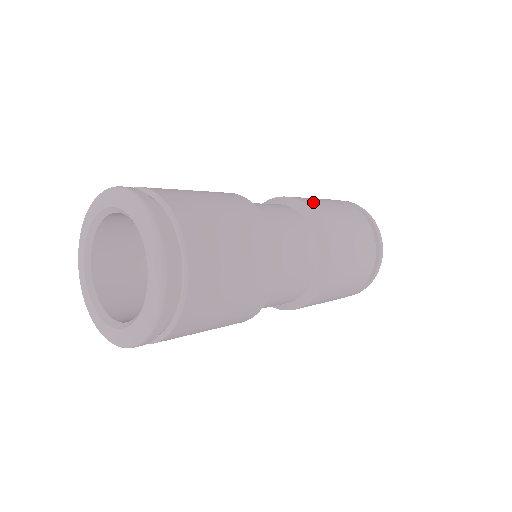
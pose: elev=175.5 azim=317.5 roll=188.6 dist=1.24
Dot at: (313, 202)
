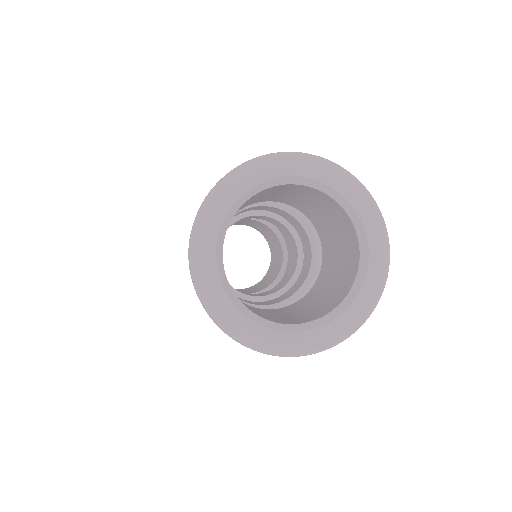
Dot at: occluded
